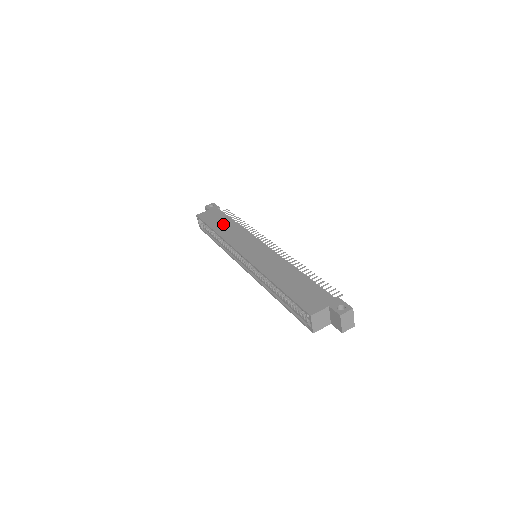
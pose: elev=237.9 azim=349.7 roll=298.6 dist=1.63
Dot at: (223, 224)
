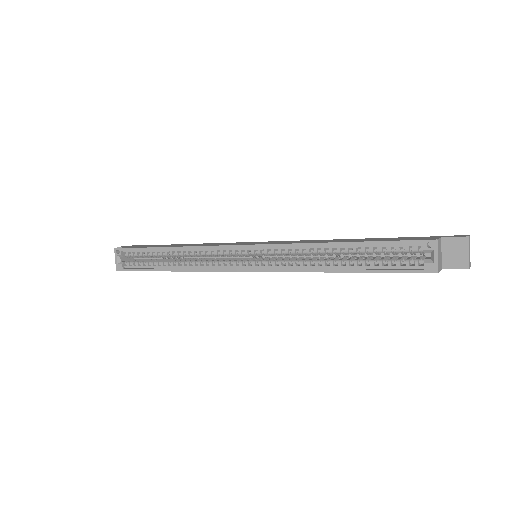
Dot at: (173, 245)
